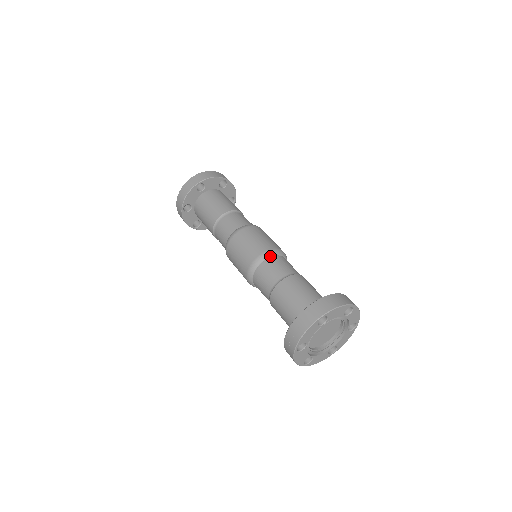
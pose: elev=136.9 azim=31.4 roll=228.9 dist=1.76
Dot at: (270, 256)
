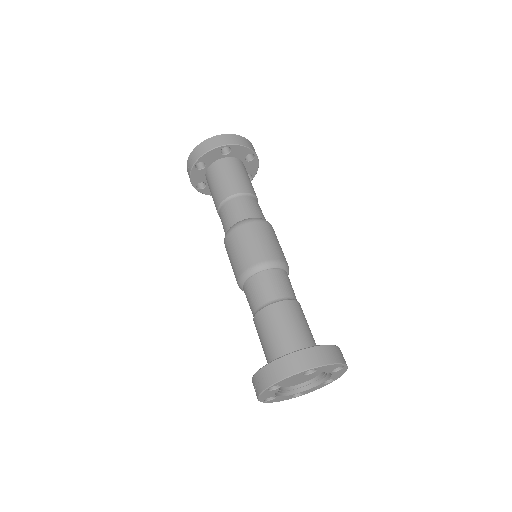
Dot at: (251, 275)
